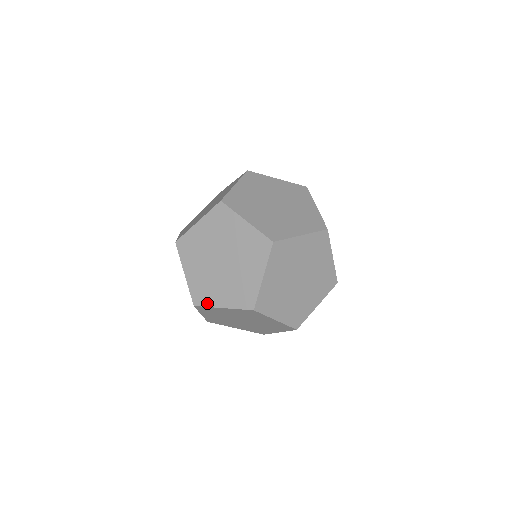
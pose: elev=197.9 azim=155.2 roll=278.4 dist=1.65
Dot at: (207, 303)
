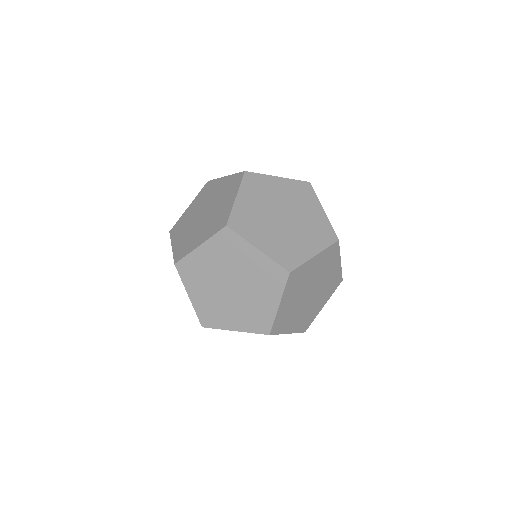
Dot at: (300, 261)
